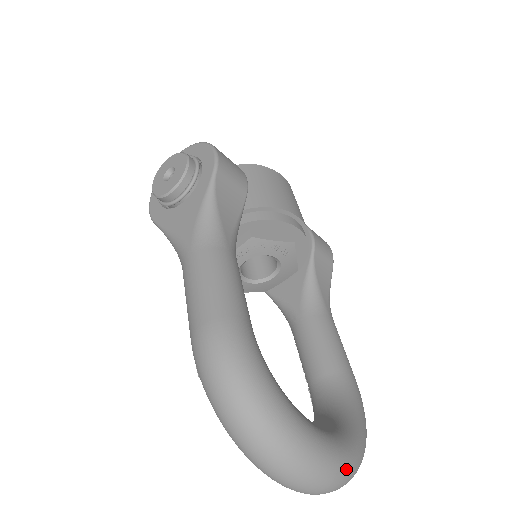
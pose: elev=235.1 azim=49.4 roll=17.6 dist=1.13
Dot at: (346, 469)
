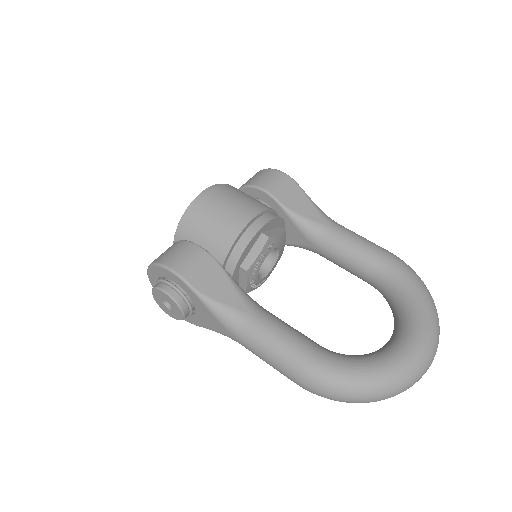
Dot at: (433, 341)
